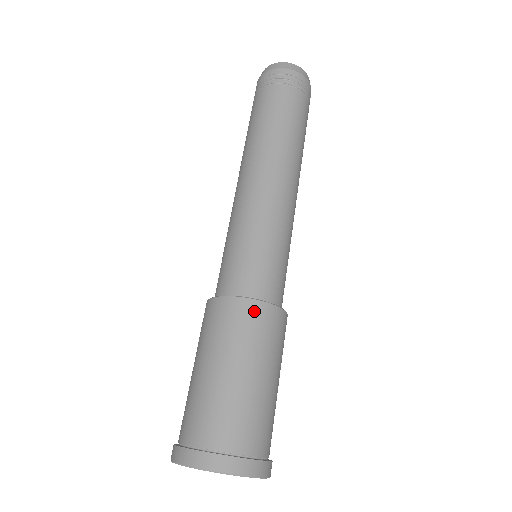
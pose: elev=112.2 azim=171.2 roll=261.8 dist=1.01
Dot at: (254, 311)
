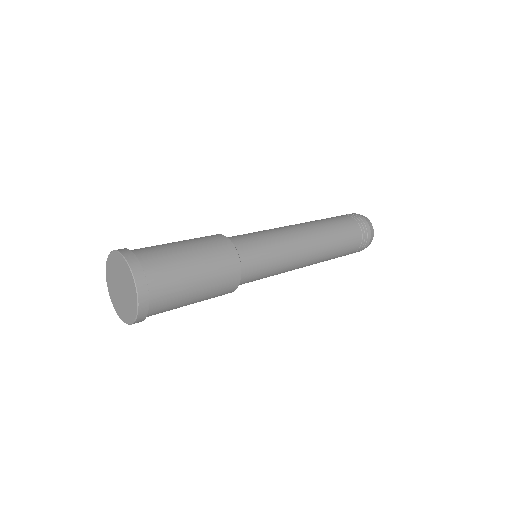
Dot at: (212, 235)
